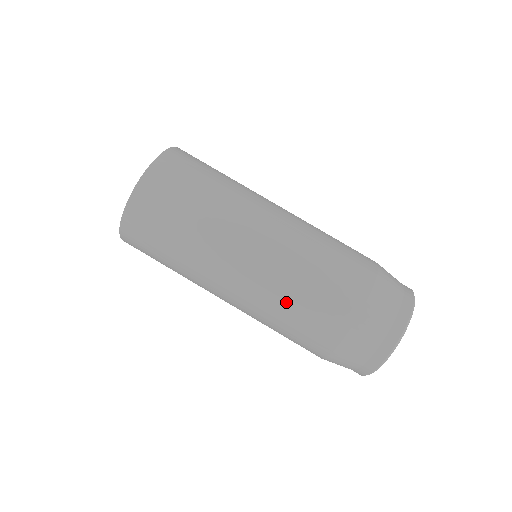
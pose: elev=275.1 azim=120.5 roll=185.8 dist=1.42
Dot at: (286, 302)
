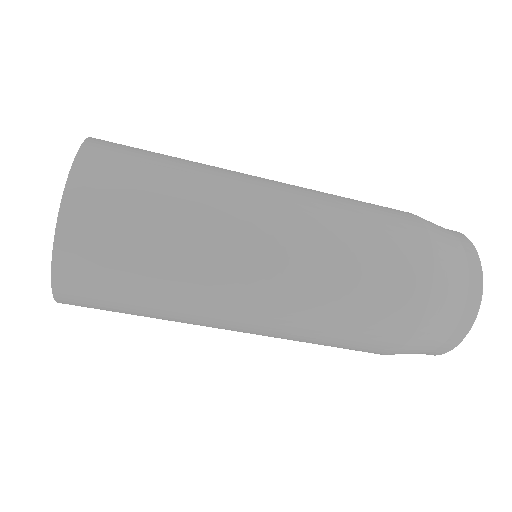
Dot at: occluded
